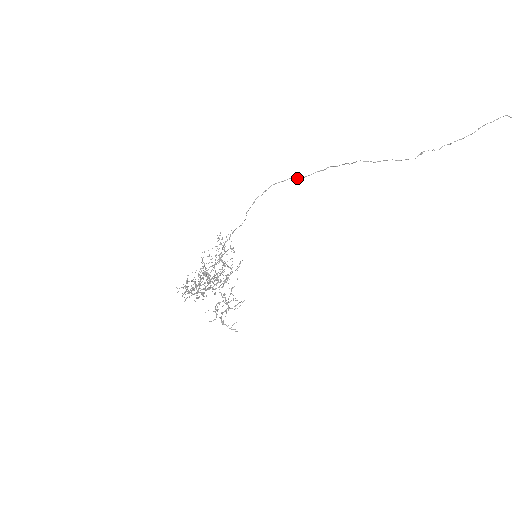
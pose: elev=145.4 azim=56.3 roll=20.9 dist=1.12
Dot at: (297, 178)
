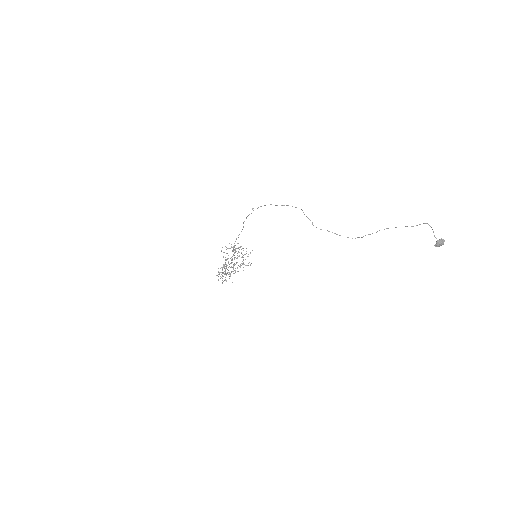
Dot at: (276, 205)
